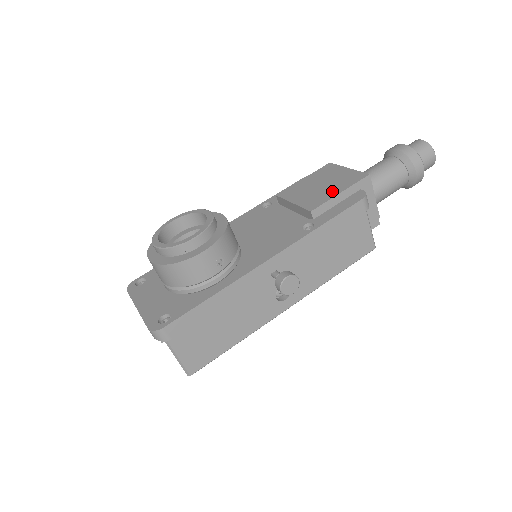
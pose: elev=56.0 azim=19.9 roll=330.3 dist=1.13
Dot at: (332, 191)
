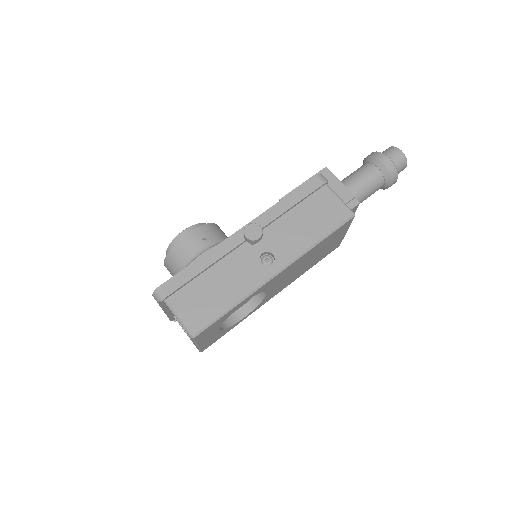
Dot at: occluded
